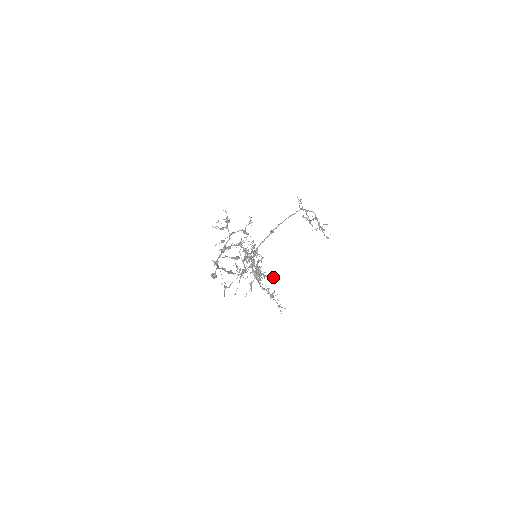
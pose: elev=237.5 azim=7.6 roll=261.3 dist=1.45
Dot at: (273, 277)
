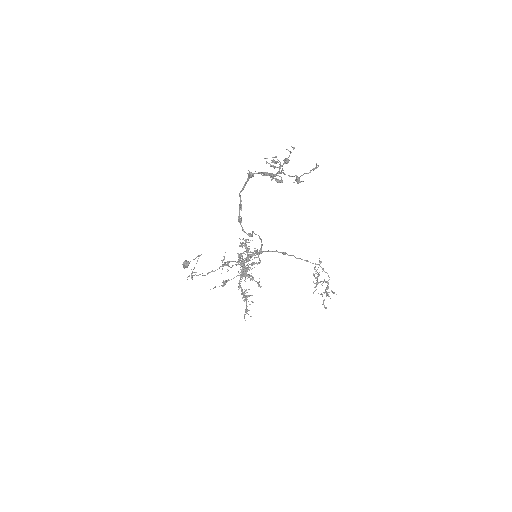
Dot at: (259, 284)
